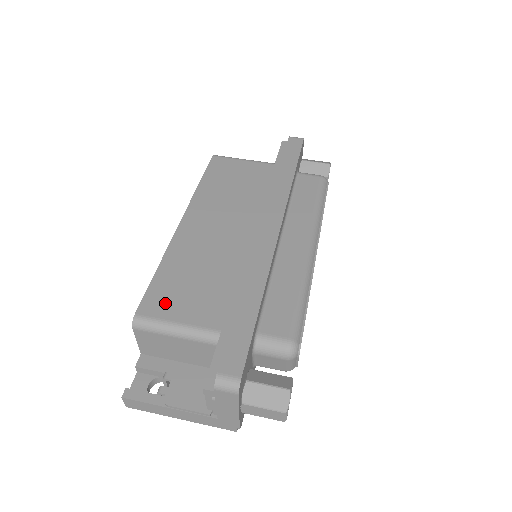
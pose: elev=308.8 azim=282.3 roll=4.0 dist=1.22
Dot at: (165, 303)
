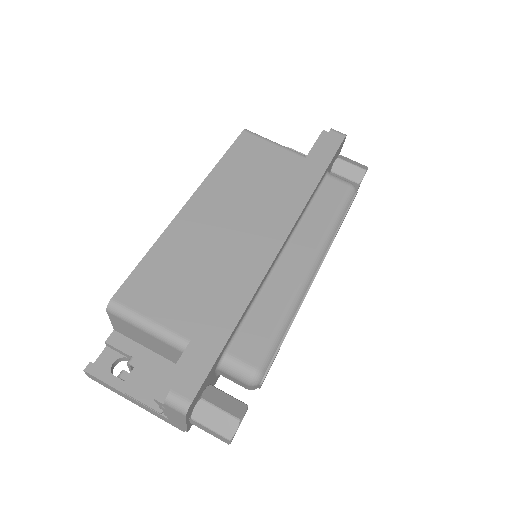
Dot at: (144, 294)
